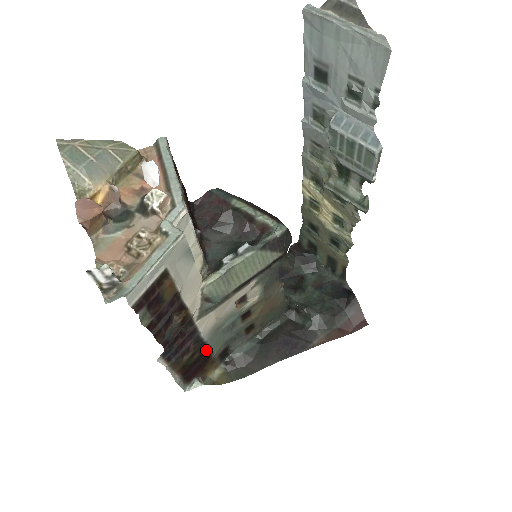
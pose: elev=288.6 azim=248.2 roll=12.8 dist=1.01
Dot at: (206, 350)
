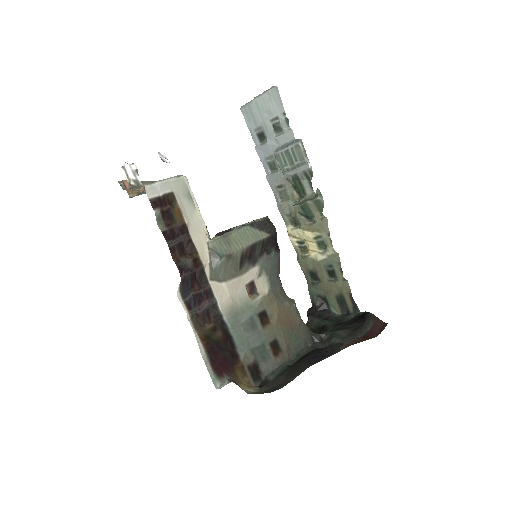
Dot at: (230, 340)
